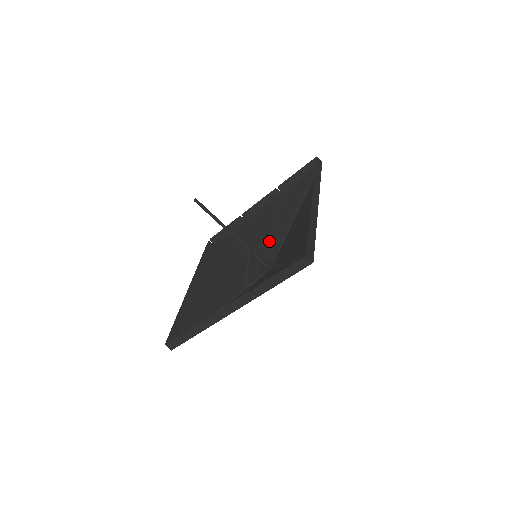
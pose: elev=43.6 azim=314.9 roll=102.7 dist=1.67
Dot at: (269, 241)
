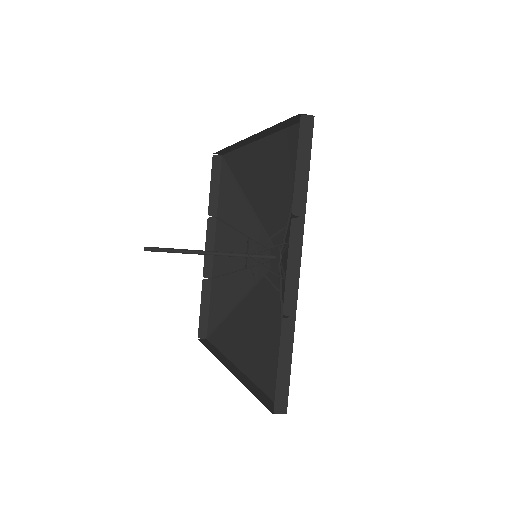
Dot at: (251, 250)
